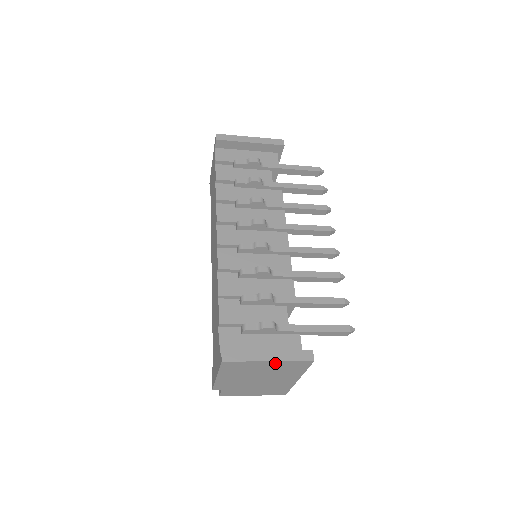
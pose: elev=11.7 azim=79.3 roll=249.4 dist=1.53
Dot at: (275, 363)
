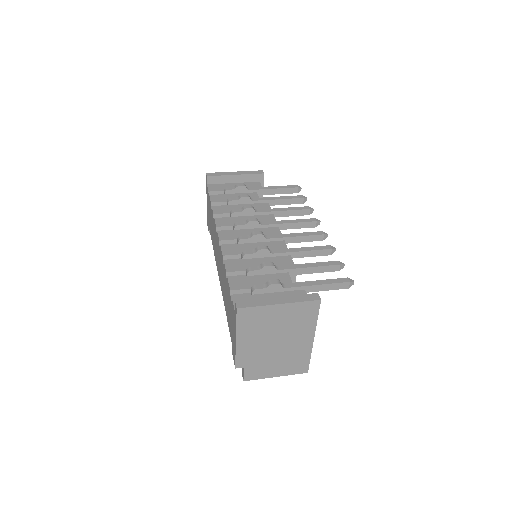
Dot at: (286, 307)
